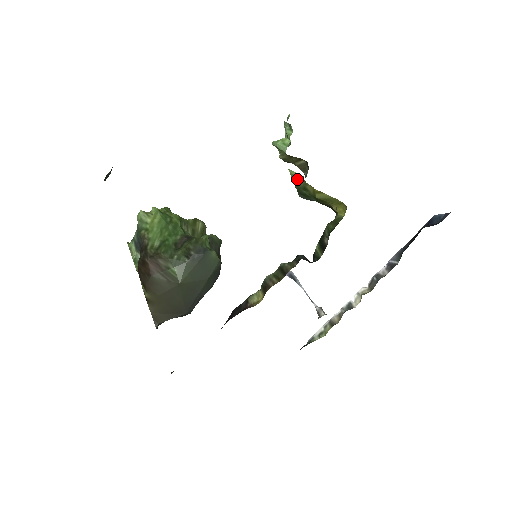
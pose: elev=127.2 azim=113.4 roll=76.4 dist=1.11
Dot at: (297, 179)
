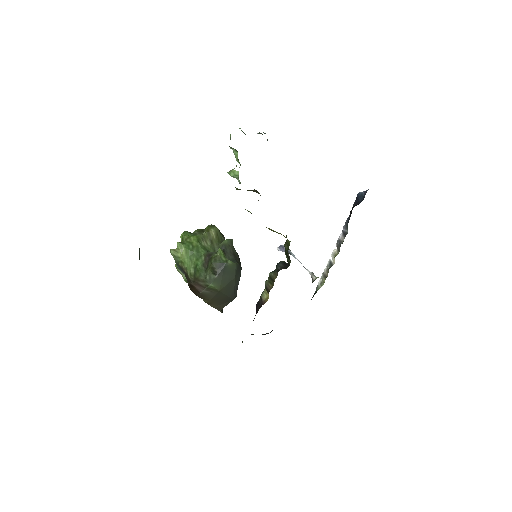
Dot at: occluded
